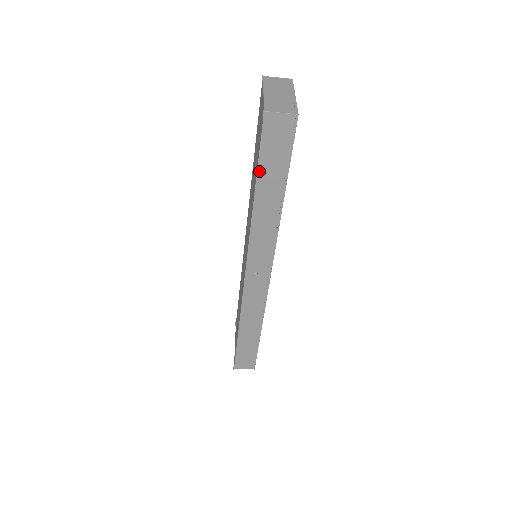
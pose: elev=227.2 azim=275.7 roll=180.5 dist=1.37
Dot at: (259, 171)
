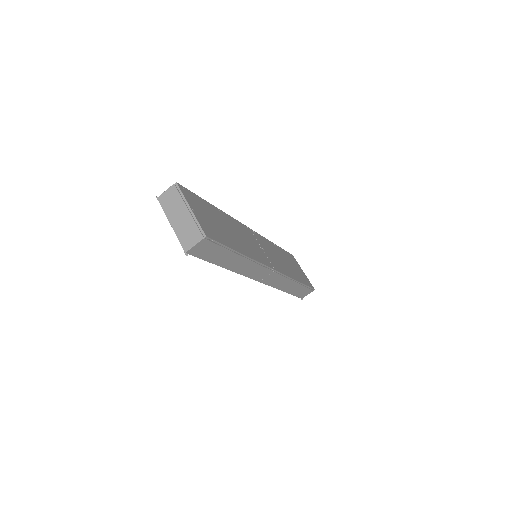
Dot at: (214, 263)
